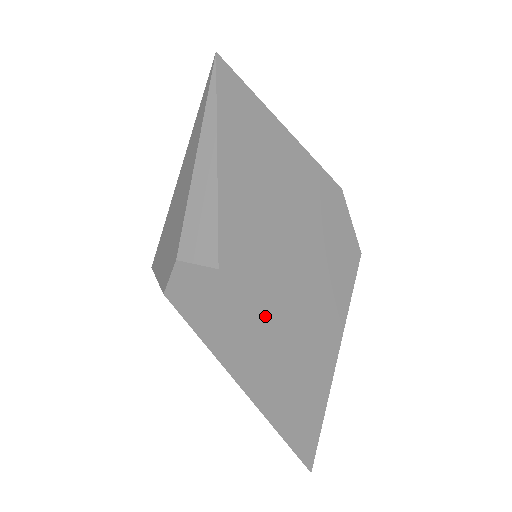
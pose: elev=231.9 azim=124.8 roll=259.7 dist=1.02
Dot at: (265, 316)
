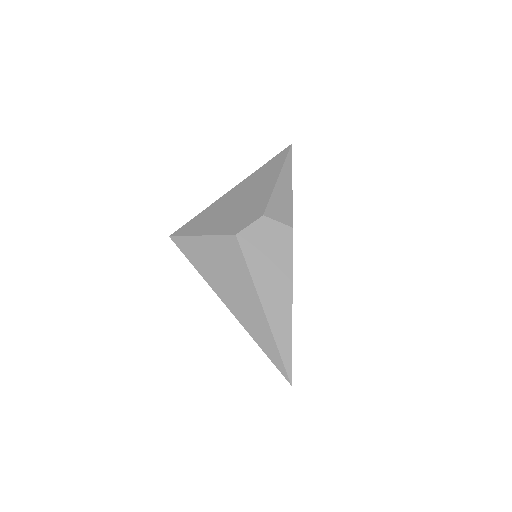
Dot at: occluded
